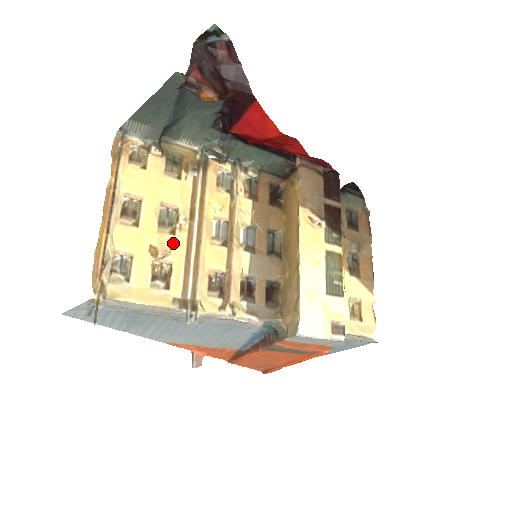
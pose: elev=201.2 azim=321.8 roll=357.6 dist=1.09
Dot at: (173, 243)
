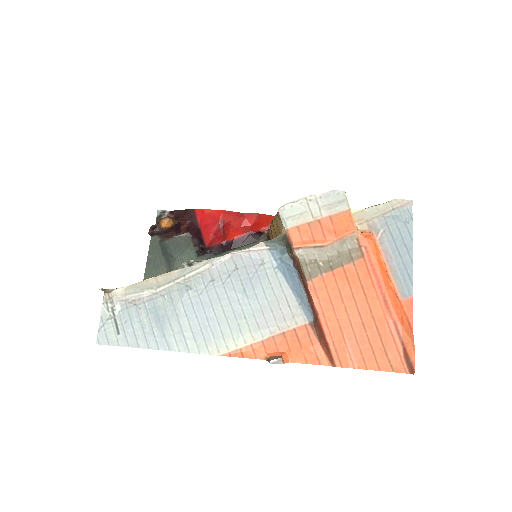
Dot at: occluded
